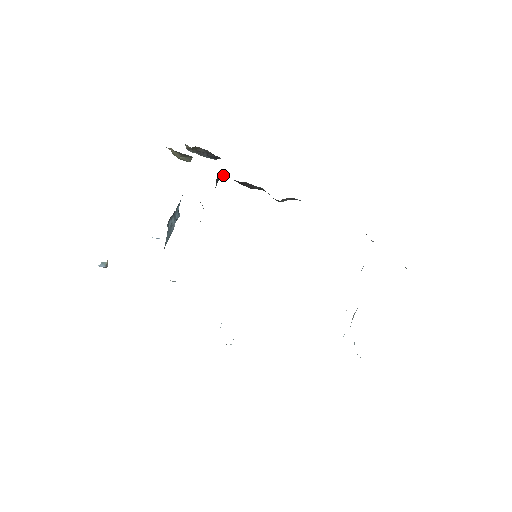
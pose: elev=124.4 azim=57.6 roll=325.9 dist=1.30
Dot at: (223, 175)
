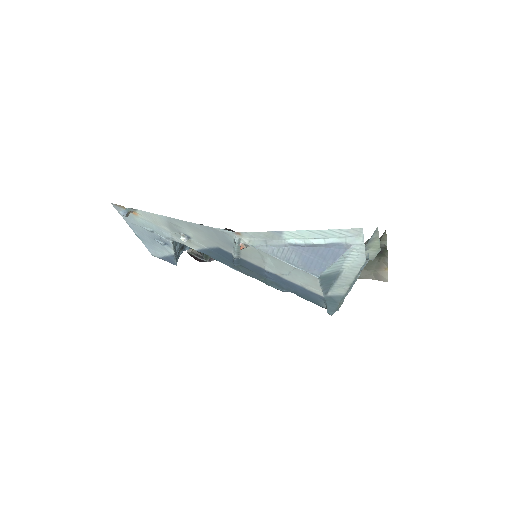
Dot at: occluded
